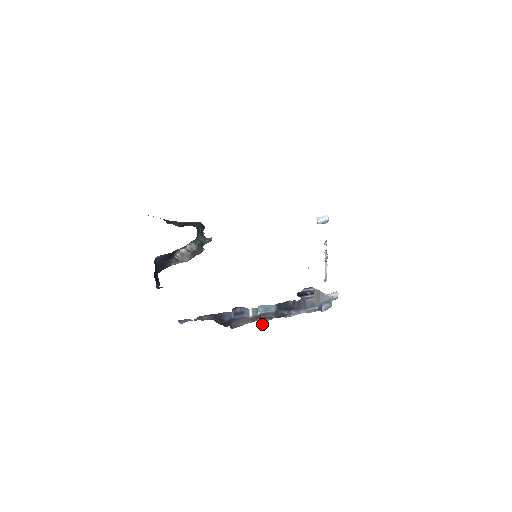
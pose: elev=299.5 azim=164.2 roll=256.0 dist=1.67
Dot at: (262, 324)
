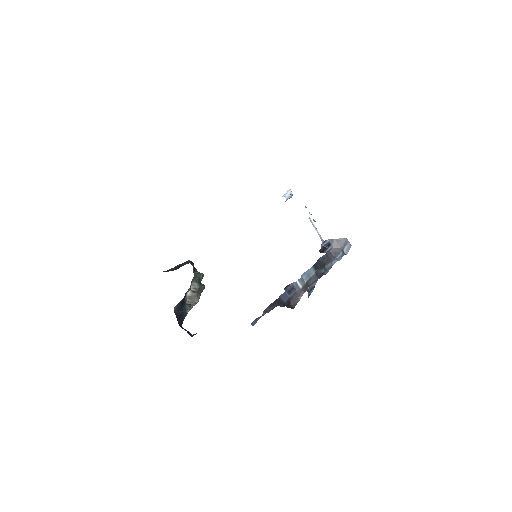
Dot at: (311, 292)
